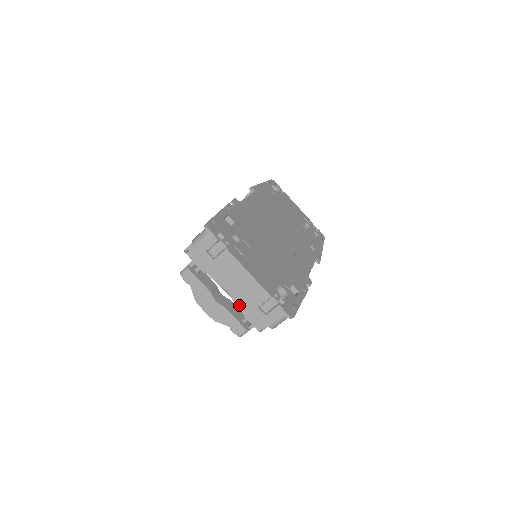
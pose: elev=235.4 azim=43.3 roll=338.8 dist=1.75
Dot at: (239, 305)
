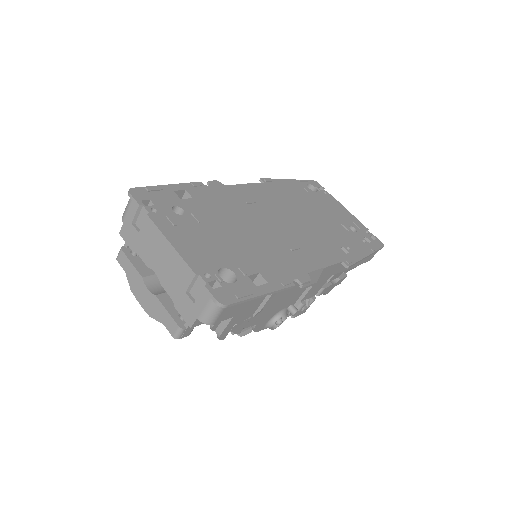
Dot at: (168, 291)
